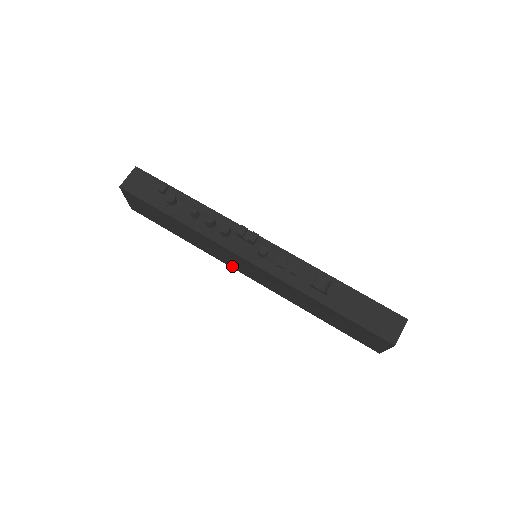
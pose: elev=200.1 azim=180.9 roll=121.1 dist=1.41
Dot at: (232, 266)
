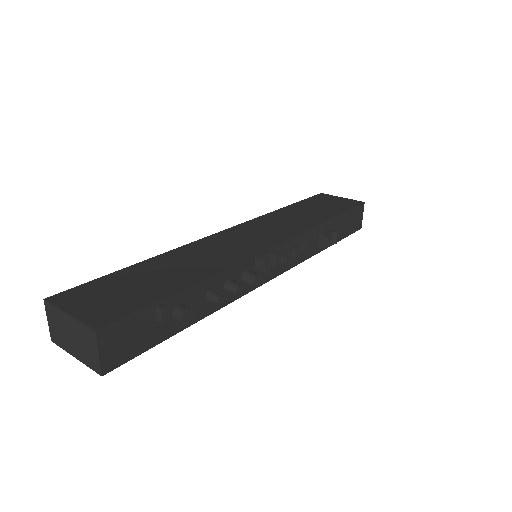
Dot at: occluded
